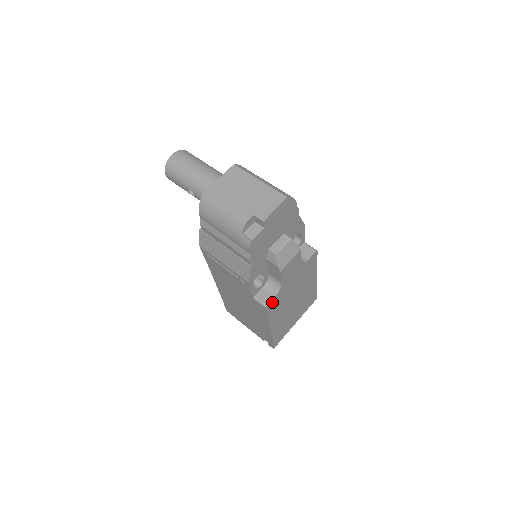
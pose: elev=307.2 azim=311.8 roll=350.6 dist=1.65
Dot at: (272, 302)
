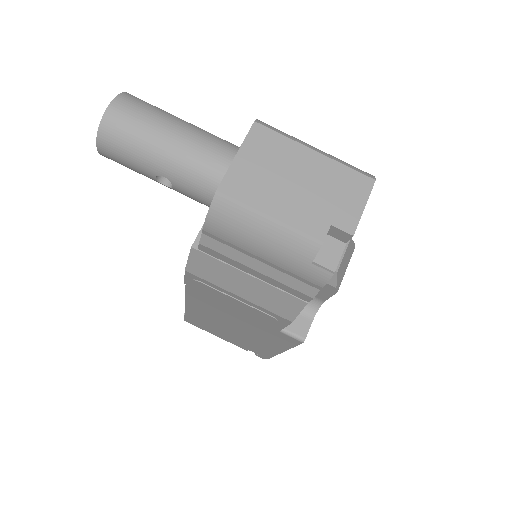
Dot at: (307, 329)
